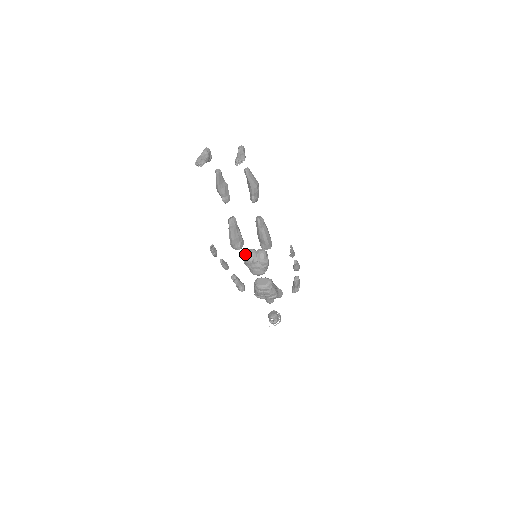
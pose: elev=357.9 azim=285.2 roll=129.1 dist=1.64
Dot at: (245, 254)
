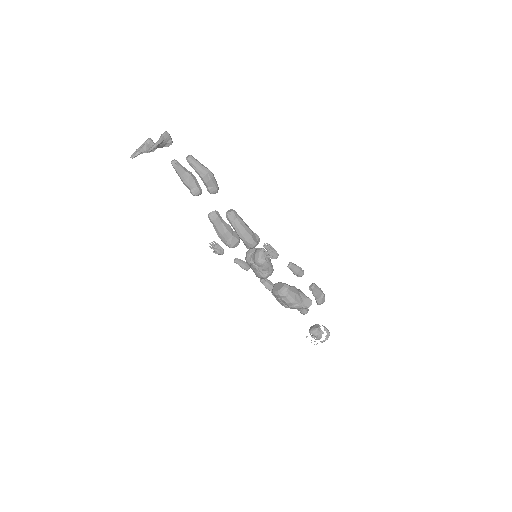
Dot at: (246, 253)
